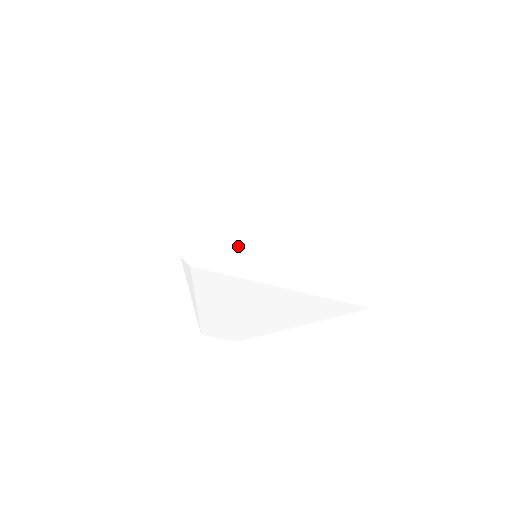
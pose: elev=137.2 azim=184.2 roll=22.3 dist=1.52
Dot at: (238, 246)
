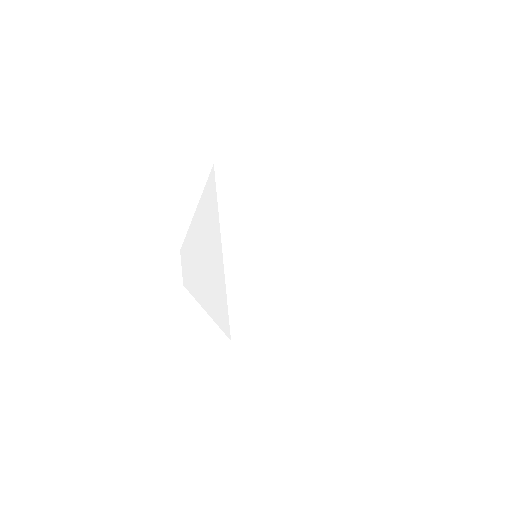
Dot at: (266, 303)
